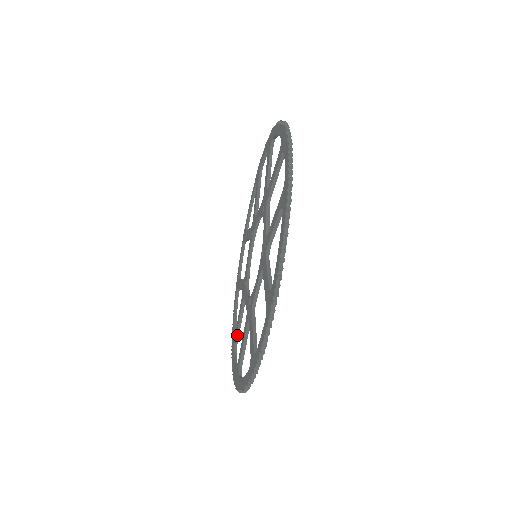
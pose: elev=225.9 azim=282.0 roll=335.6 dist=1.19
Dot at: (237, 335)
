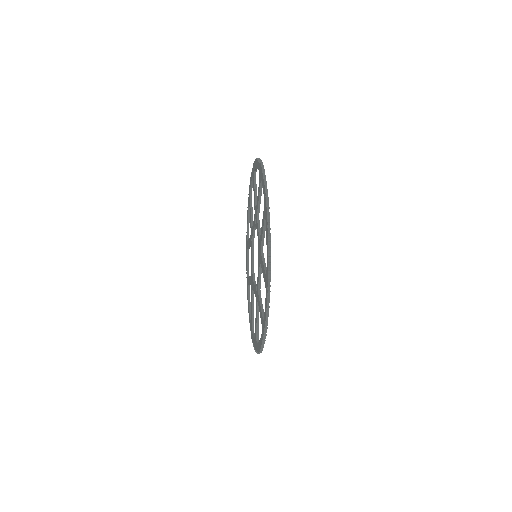
Dot at: (248, 248)
